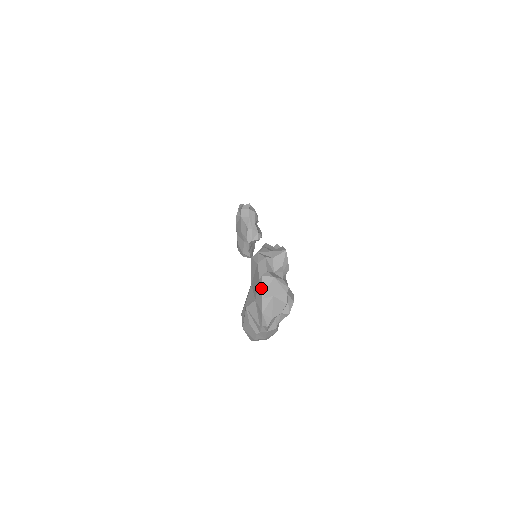
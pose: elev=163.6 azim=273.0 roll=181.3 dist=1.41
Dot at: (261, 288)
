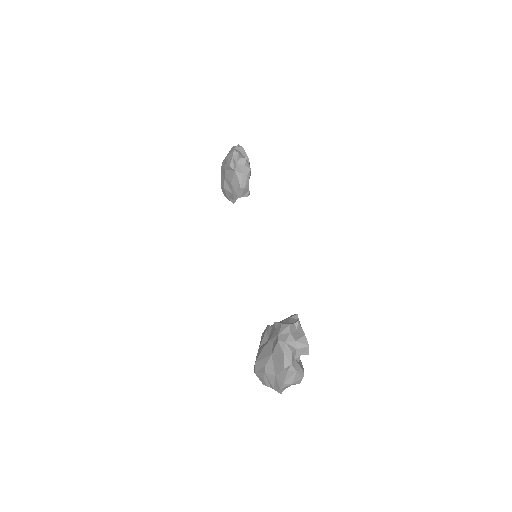
Dot at: (284, 377)
